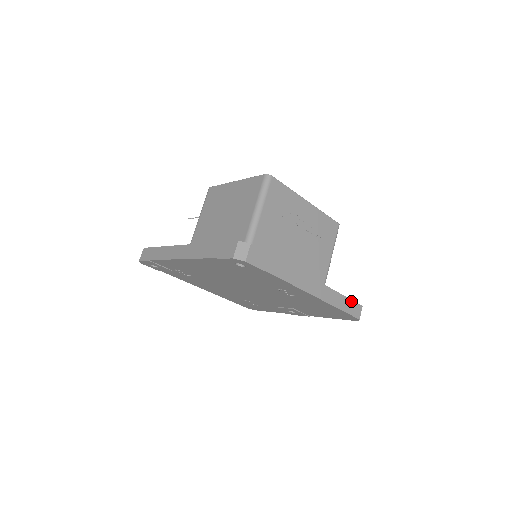
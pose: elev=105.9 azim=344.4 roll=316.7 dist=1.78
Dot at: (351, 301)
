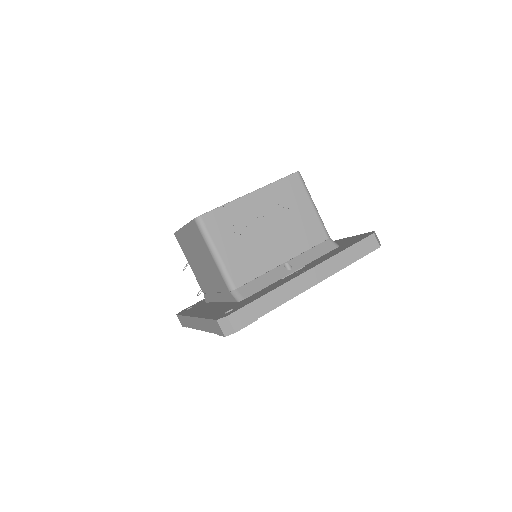
Dot at: (358, 243)
